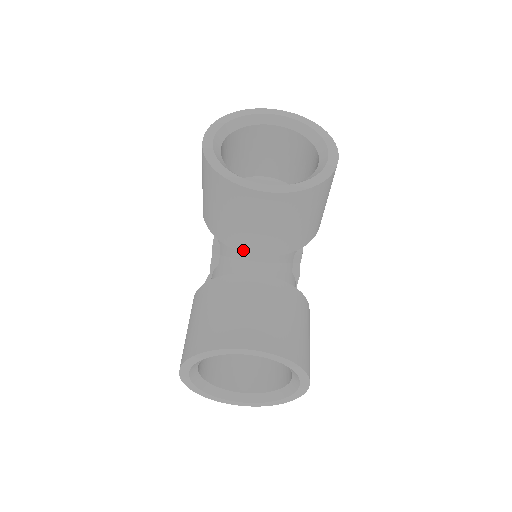
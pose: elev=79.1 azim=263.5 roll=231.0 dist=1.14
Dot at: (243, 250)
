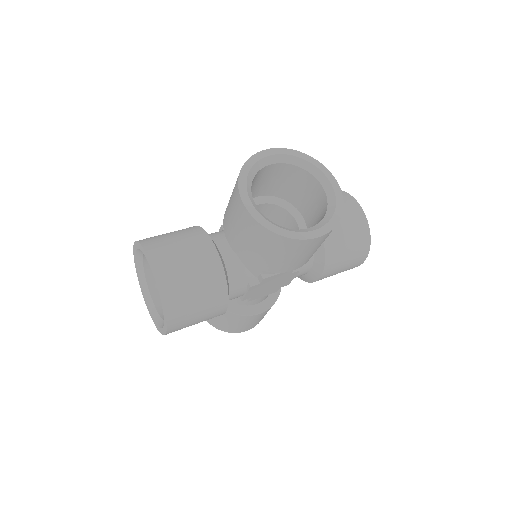
Dot at: occluded
